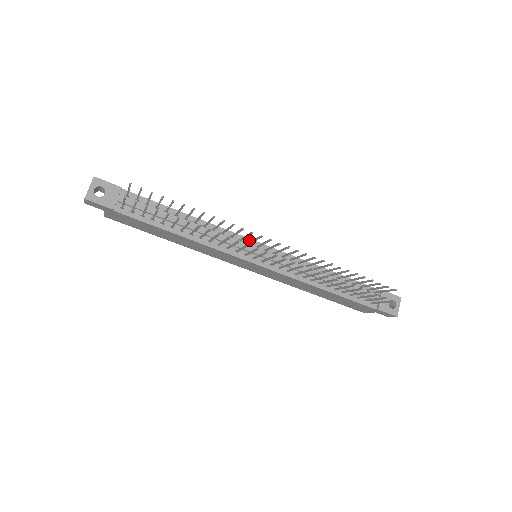
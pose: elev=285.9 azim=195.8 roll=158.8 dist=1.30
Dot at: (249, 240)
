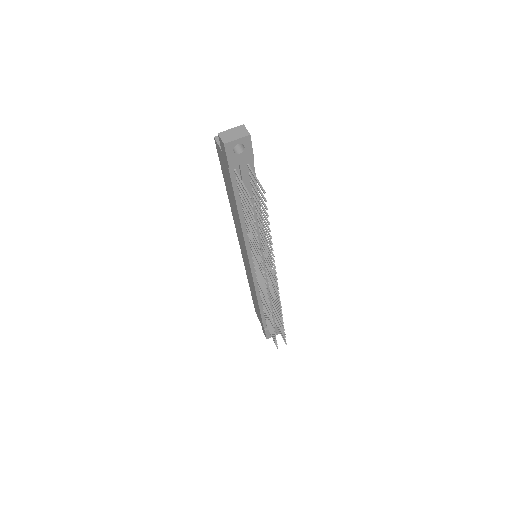
Dot at: occluded
